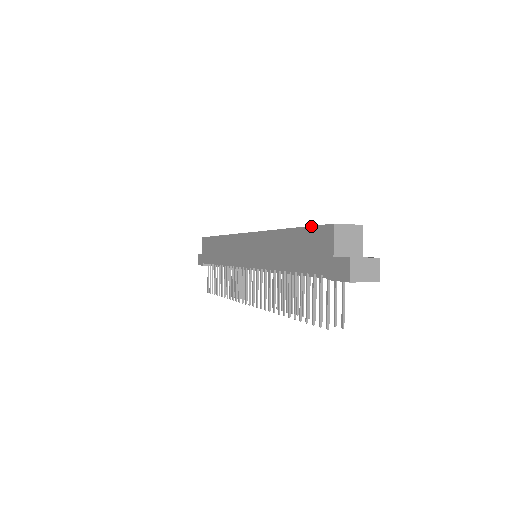
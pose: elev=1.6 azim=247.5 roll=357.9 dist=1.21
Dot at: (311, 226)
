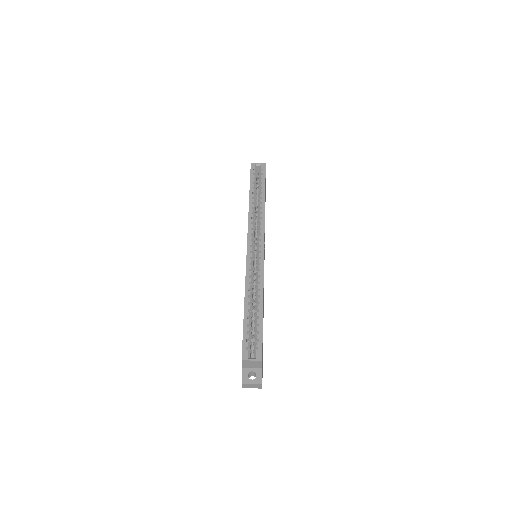
Dot at: occluded
